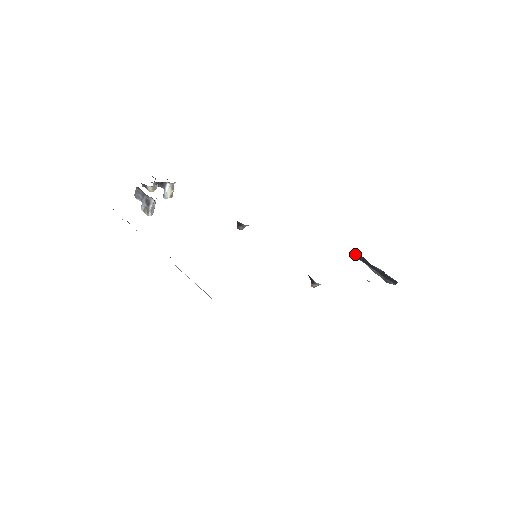
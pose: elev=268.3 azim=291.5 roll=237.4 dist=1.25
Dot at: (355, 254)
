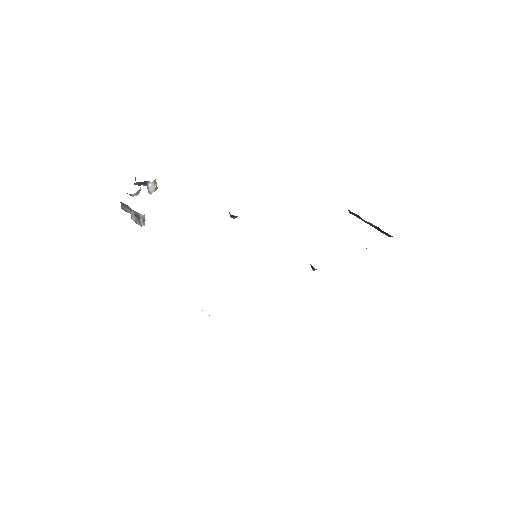
Dot at: (349, 211)
